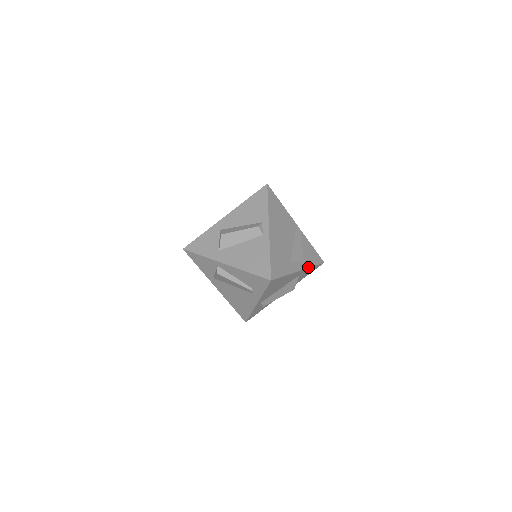
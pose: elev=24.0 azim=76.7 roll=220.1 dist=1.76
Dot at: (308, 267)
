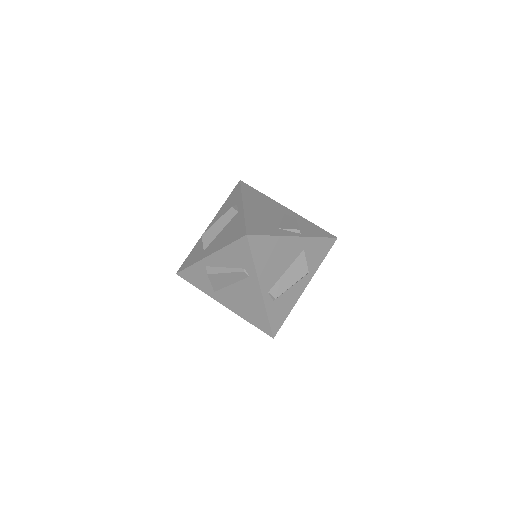
Dot at: (310, 236)
